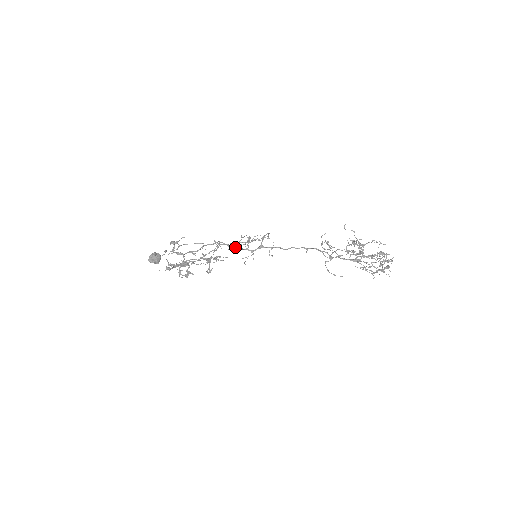
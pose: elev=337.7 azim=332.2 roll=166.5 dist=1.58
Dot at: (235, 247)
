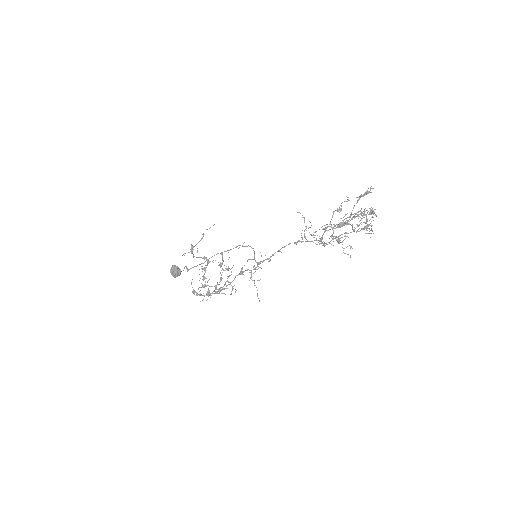
Dot at: (241, 274)
